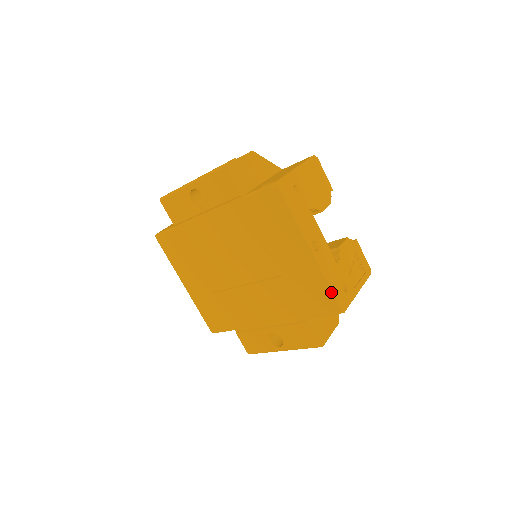
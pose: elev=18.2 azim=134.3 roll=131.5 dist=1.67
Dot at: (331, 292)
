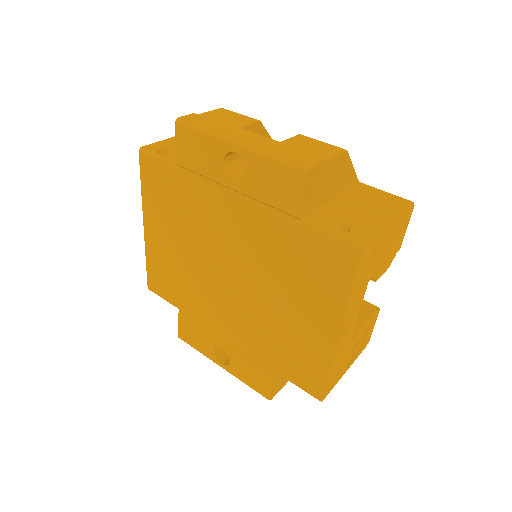
Dot at: (326, 381)
